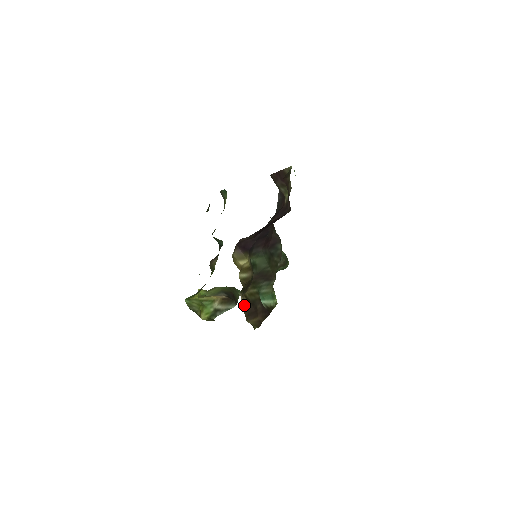
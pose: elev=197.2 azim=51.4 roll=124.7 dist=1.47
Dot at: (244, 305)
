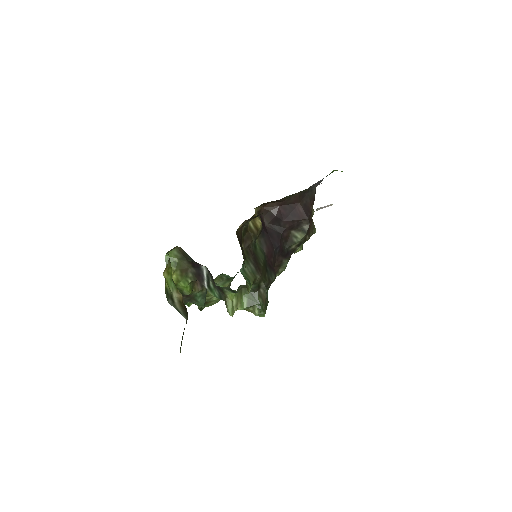
Dot at: (239, 231)
